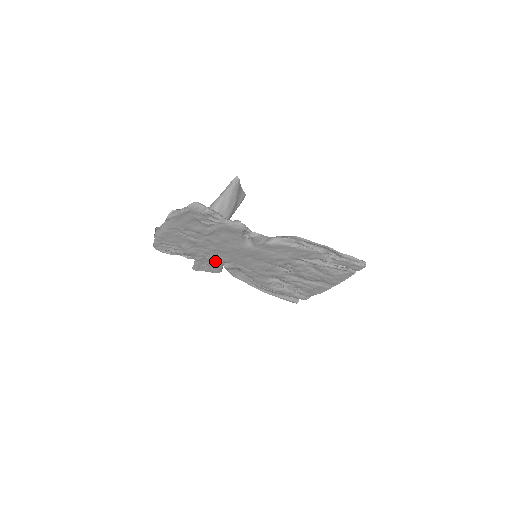
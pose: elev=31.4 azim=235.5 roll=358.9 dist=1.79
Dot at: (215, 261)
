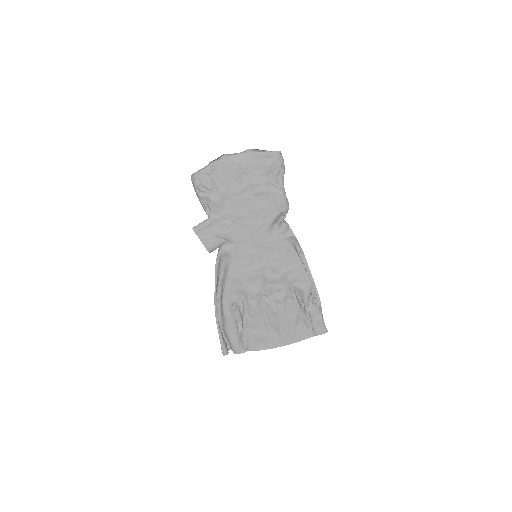
Dot at: (225, 231)
